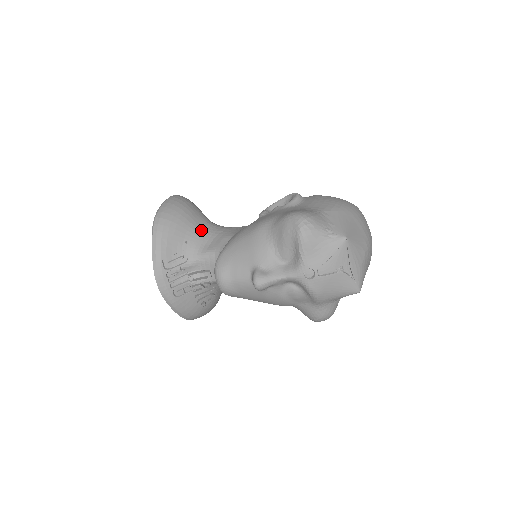
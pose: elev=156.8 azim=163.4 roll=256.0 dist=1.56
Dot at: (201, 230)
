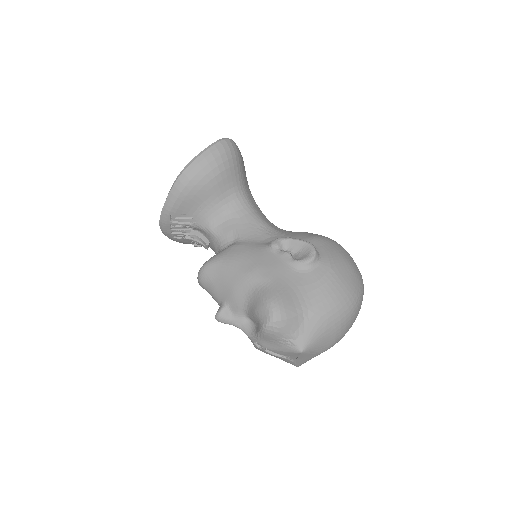
Dot at: (222, 203)
